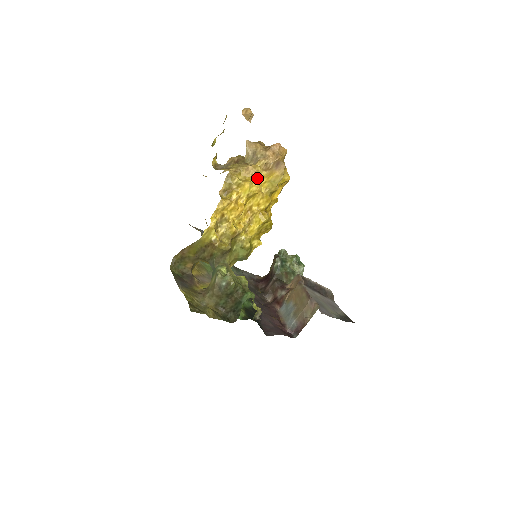
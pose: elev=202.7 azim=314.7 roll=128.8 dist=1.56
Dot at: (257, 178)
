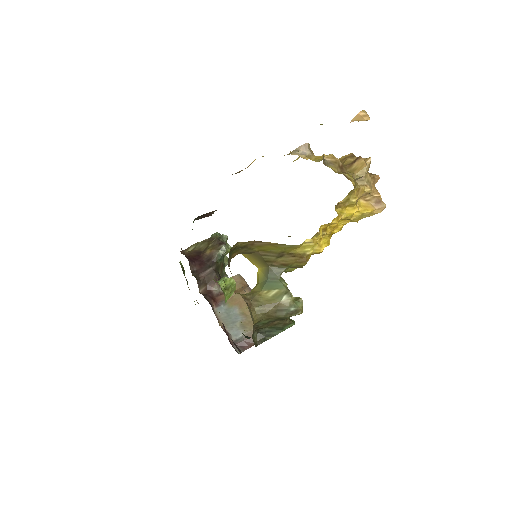
Dot at: (356, 203)
